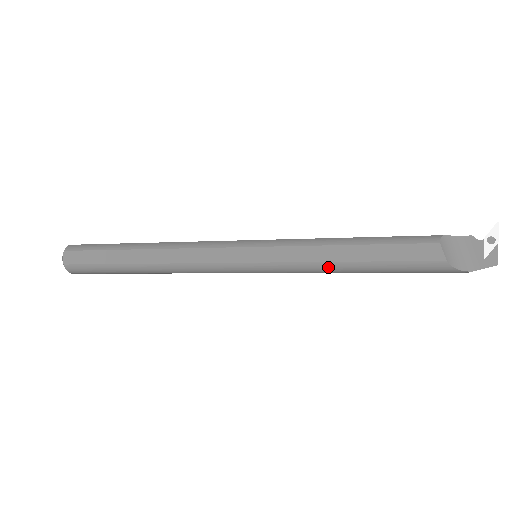
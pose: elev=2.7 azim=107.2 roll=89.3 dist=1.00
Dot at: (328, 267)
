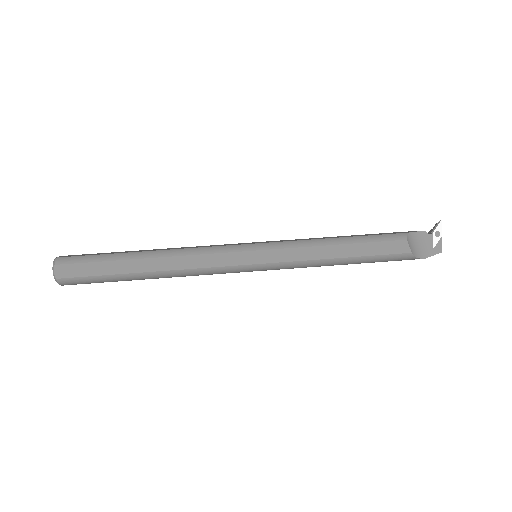
Dot at: (323, 263)
